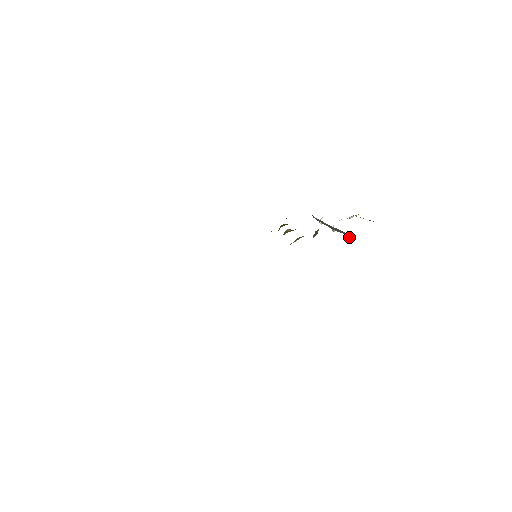
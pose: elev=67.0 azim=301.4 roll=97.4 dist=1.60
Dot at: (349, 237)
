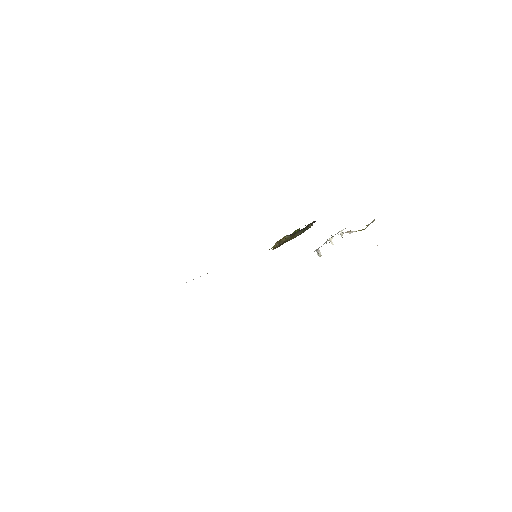
Dot at: occluded
